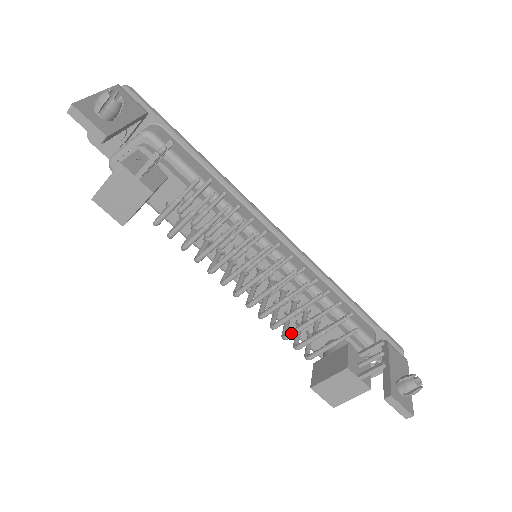
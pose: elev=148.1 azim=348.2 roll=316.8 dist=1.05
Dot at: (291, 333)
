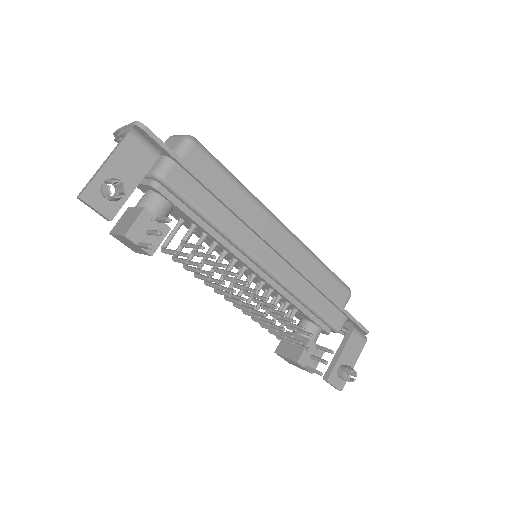
Dot at: (264, 327)
